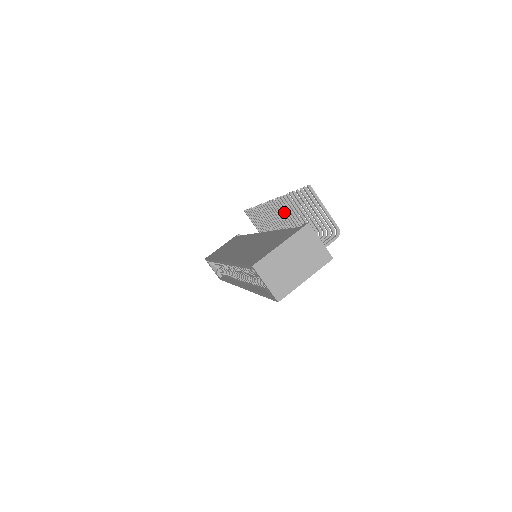
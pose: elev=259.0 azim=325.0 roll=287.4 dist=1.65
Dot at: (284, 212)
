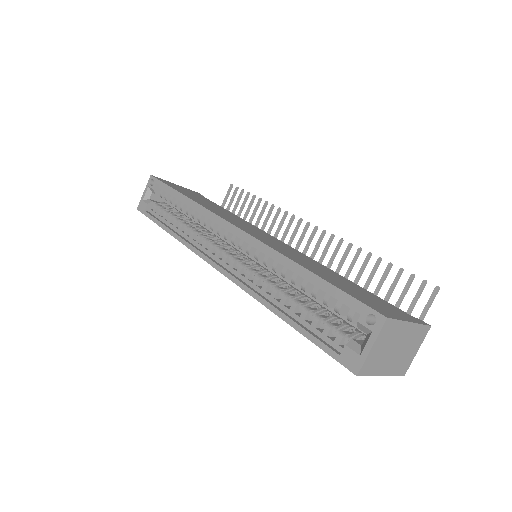
Dot at: (325, 253)
